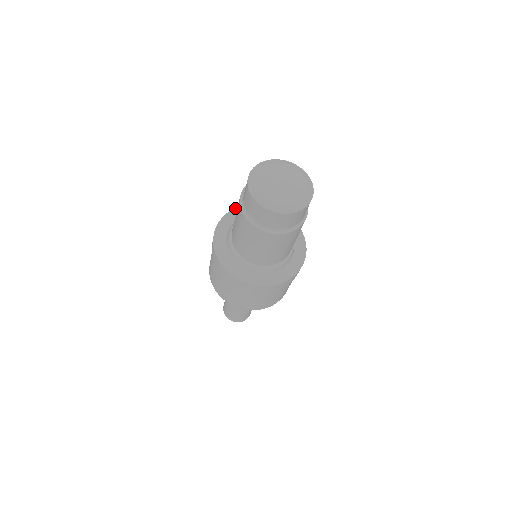
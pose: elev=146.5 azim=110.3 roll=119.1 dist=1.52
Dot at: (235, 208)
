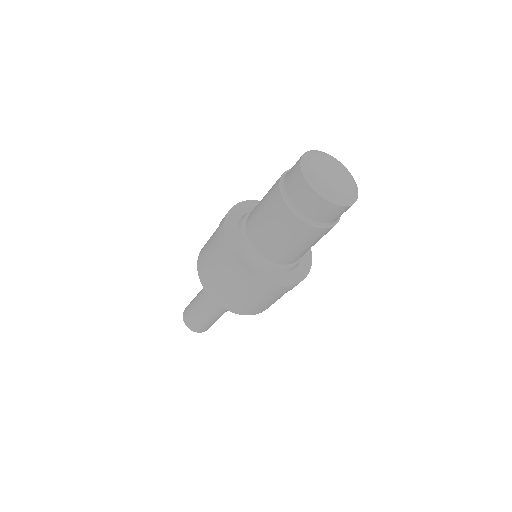
Dot at: (224, 227)
